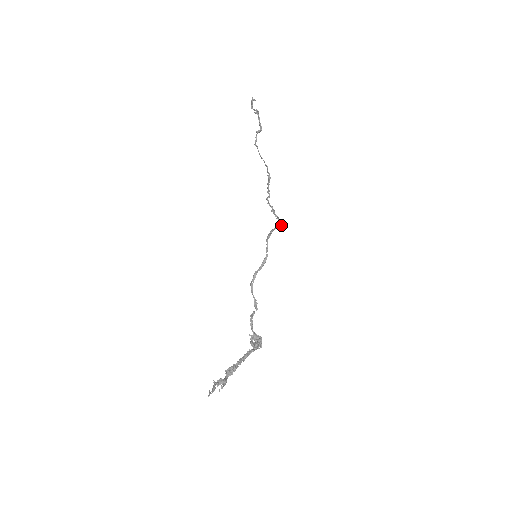
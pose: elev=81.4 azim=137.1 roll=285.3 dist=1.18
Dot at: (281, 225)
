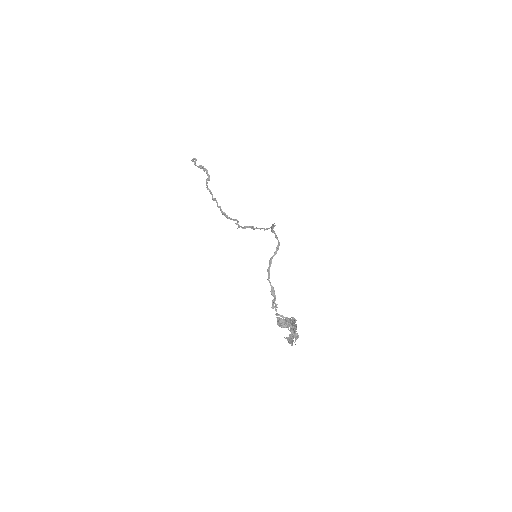
Dot at: (275, 225)
